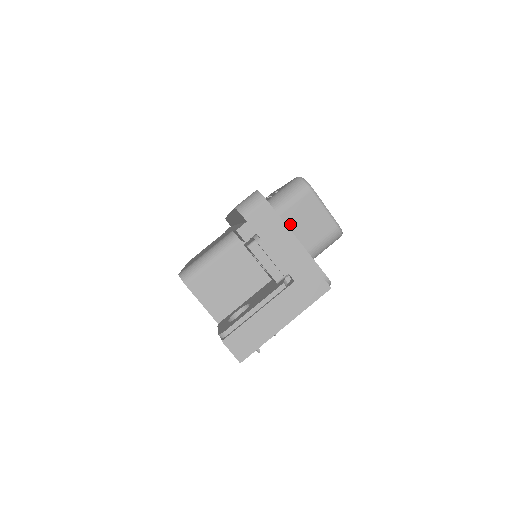
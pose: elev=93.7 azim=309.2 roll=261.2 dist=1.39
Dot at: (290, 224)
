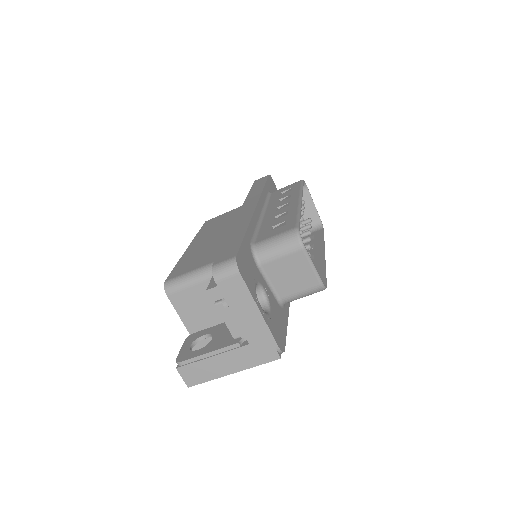
Dot at: (274, 272)
